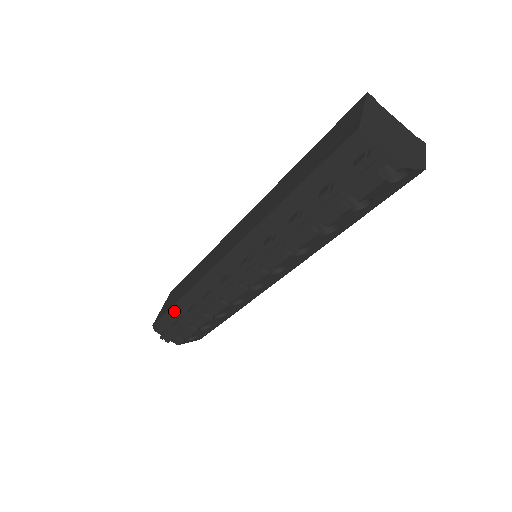
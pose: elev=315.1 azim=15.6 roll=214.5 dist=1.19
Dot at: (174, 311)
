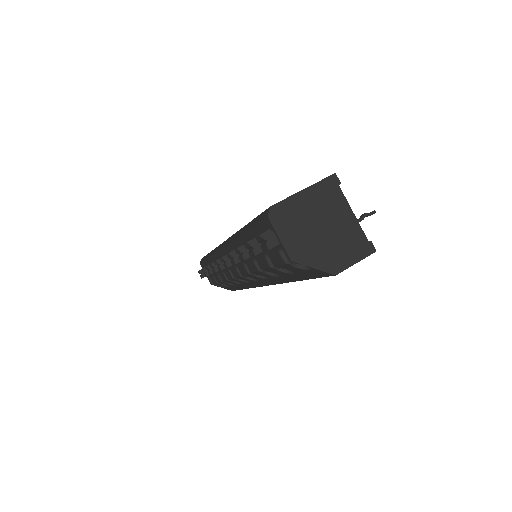
Dot at: (205, 259)
